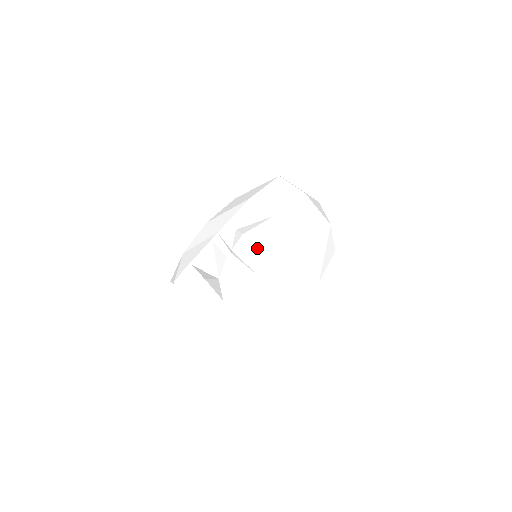
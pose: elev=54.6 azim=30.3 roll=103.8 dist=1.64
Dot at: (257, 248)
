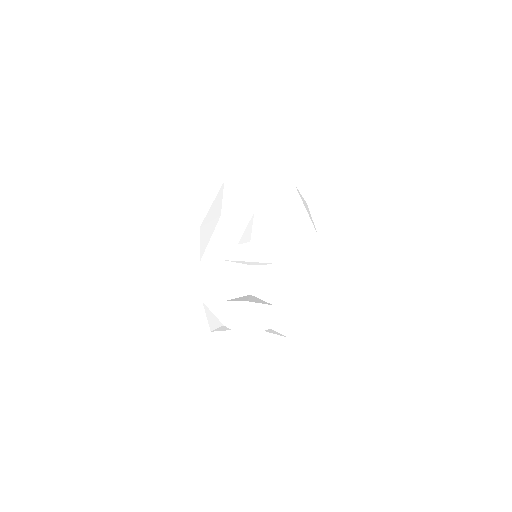
Dot at: (266, 244)
